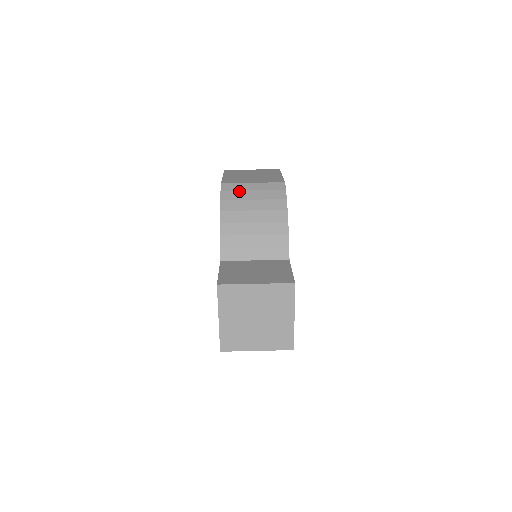
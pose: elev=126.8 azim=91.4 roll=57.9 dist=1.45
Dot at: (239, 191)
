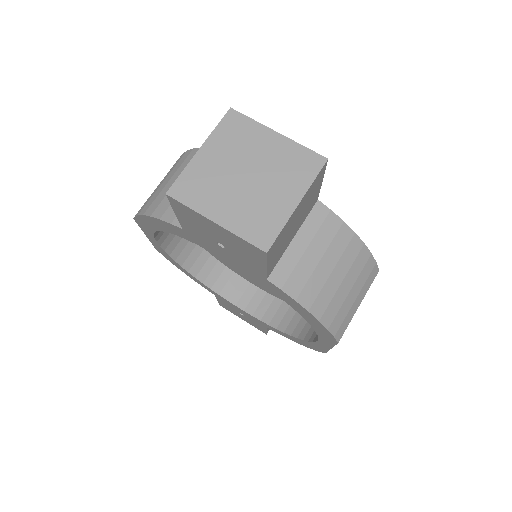
Dot at: (149, 198)
